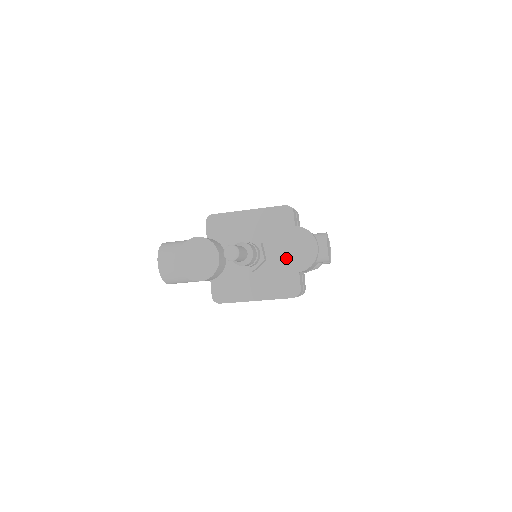
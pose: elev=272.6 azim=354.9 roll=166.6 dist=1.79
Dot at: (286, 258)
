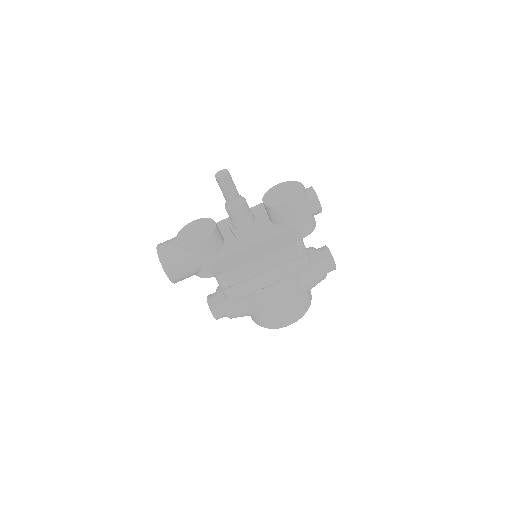
Dot at: (277, 200)
